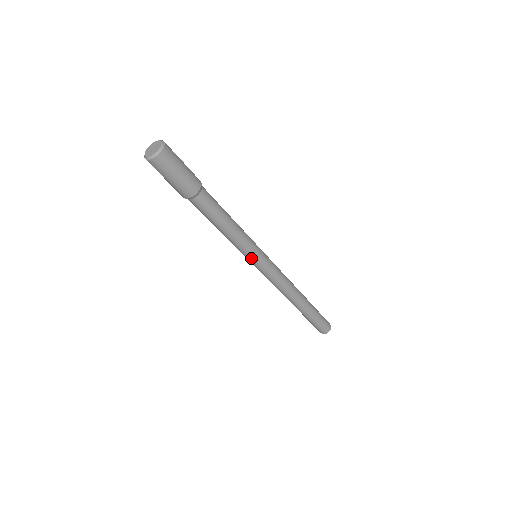
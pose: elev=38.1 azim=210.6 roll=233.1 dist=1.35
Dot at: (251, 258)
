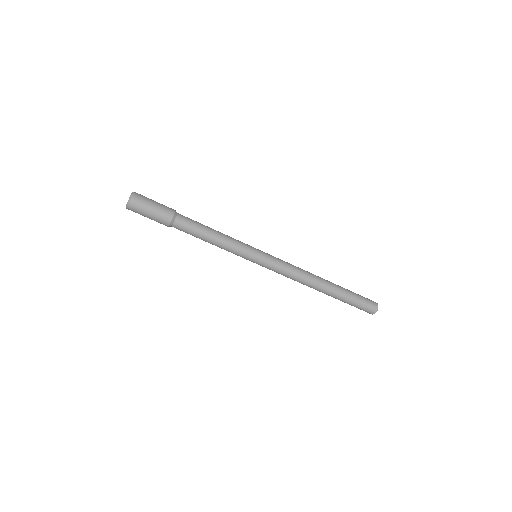
Dot at: (251, 255)
